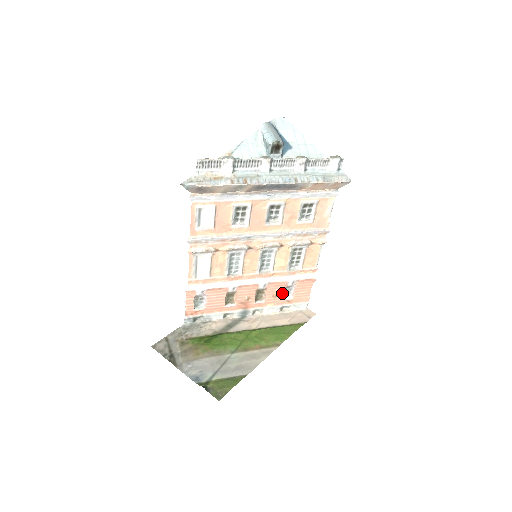
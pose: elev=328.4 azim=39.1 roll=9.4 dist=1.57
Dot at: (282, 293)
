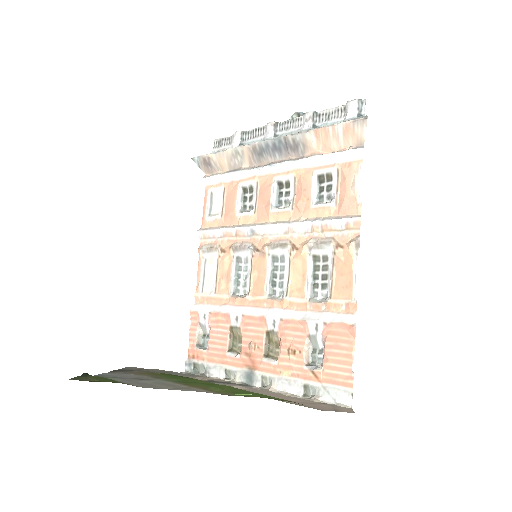
Dot at: (302, 350)
